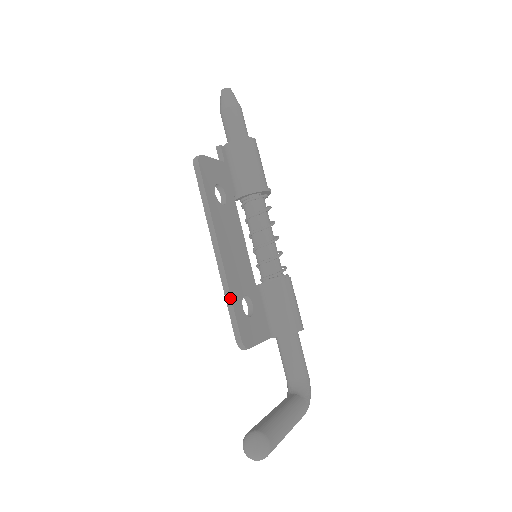
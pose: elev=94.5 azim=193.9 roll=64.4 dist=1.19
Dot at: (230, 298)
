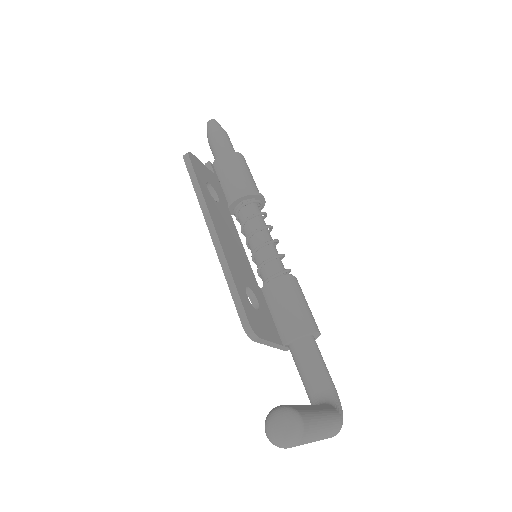
Dot at: (231, 278)
